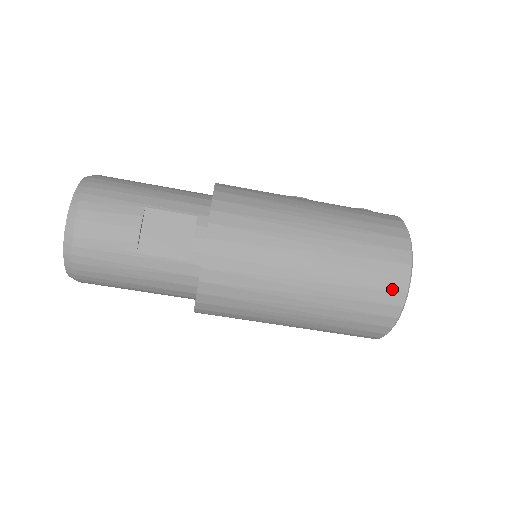
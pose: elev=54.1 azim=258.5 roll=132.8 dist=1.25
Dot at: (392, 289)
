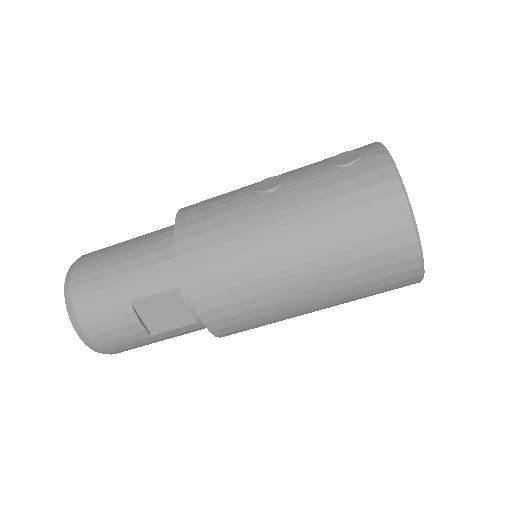
Dot at: (403, 271)
